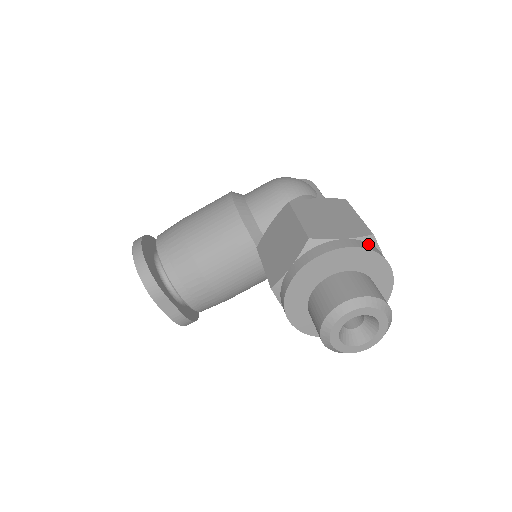
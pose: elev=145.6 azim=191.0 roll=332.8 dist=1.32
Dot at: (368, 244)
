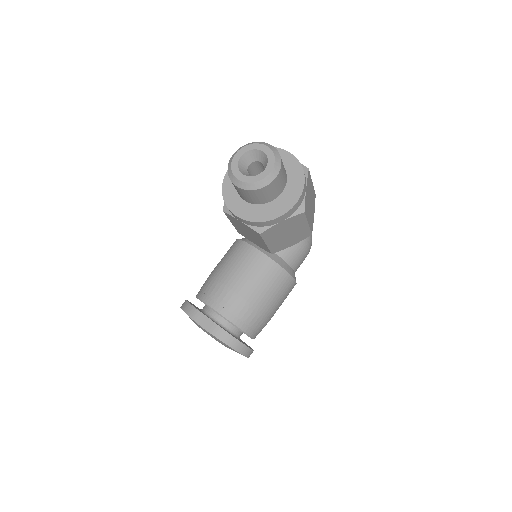
Dot at: occluded
